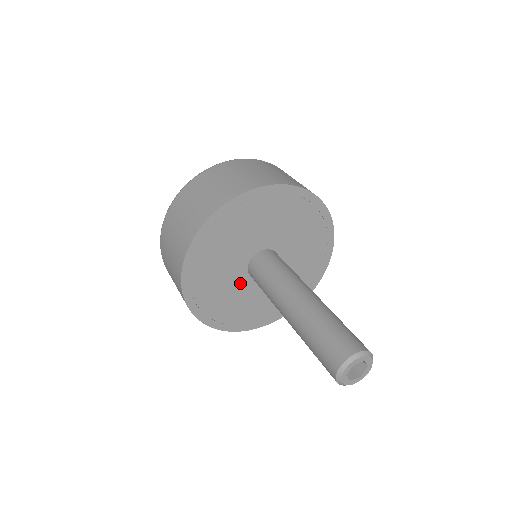
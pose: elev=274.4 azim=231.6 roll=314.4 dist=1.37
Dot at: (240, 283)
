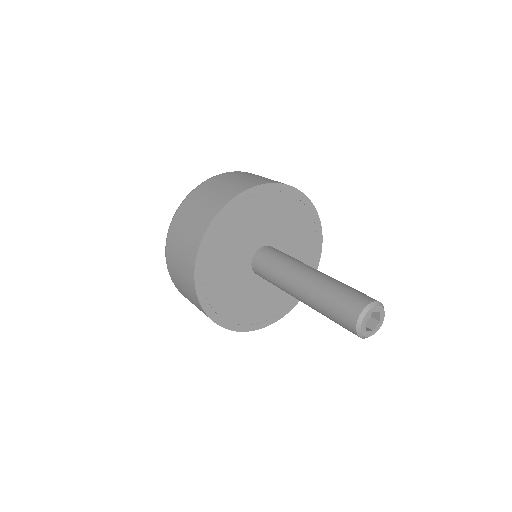
Dot at: (242, 272)
